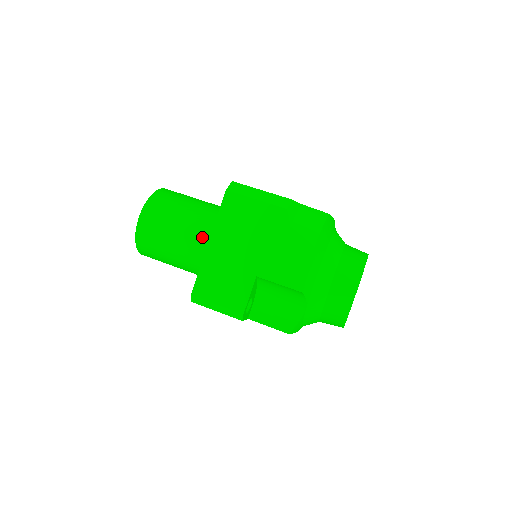
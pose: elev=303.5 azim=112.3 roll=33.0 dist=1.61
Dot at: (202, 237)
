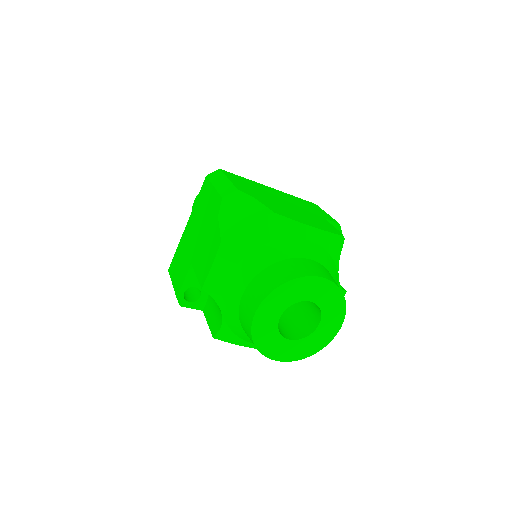
Dot at: occluded
